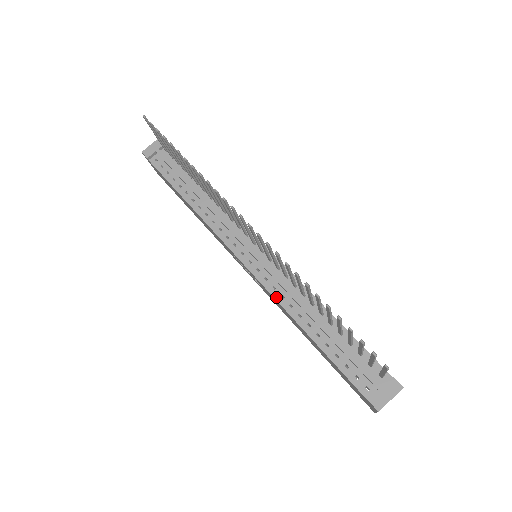
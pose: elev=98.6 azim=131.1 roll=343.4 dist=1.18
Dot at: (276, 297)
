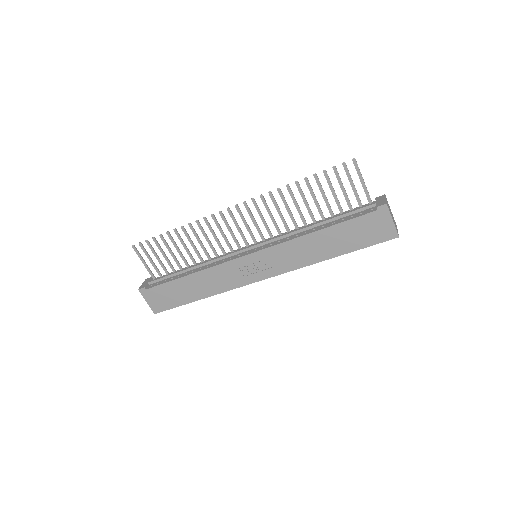
Dot at: (285, 241)
